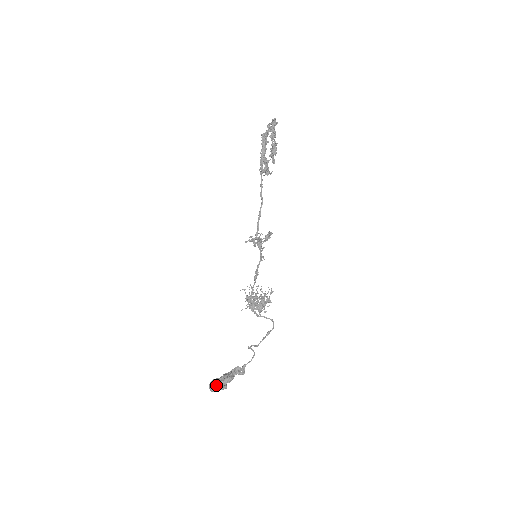
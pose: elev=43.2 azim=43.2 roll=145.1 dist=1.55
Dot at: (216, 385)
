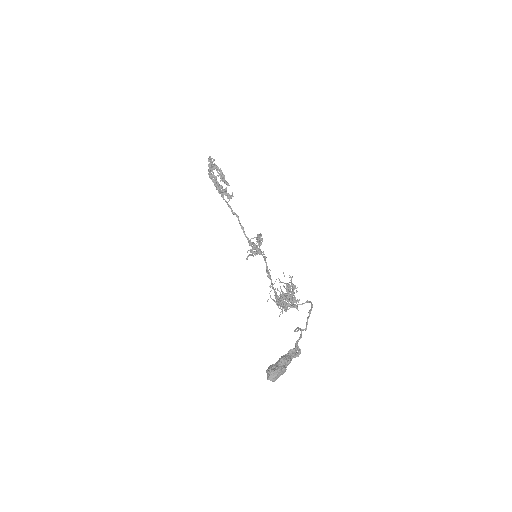
Dot at: (271, 369)
